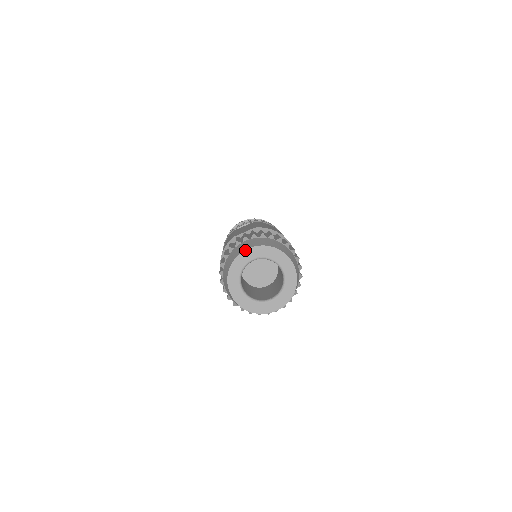
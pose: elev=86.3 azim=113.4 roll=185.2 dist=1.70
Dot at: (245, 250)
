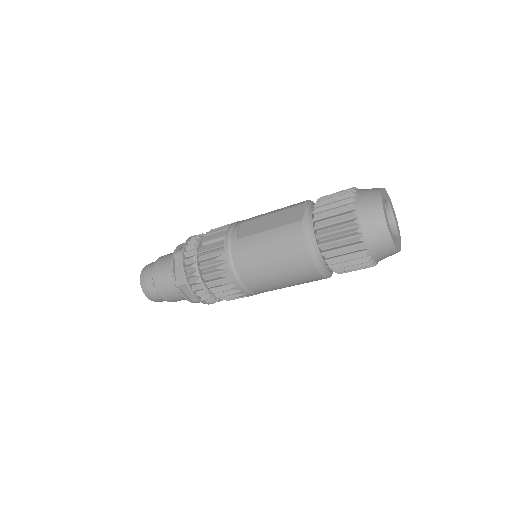
Dot at: (382, 198)
